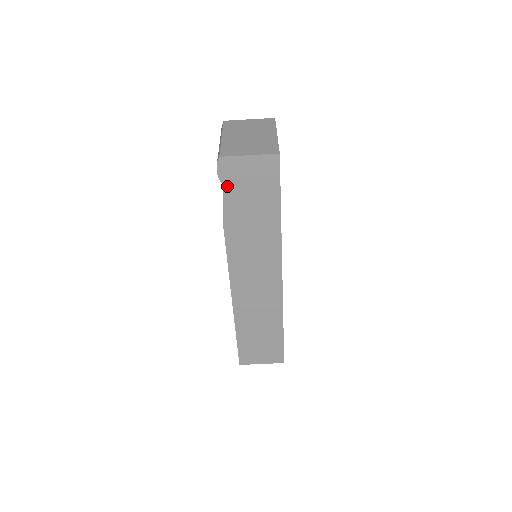
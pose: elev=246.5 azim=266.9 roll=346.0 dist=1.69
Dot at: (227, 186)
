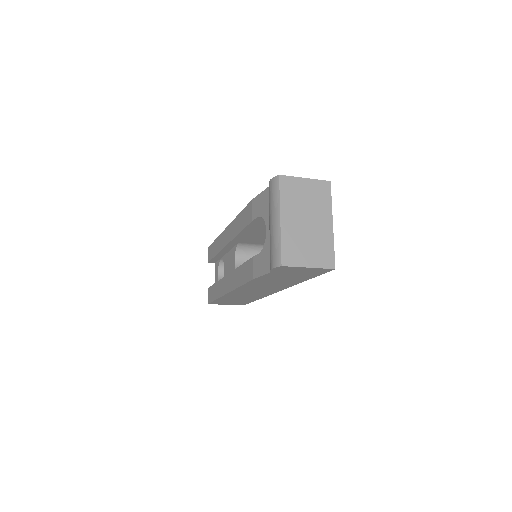
Dot at: (274, 272)
